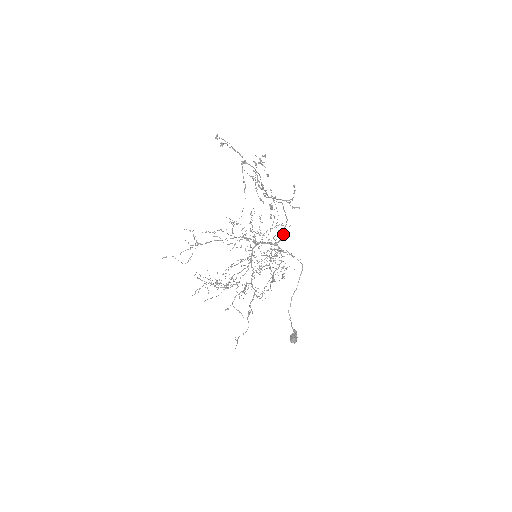
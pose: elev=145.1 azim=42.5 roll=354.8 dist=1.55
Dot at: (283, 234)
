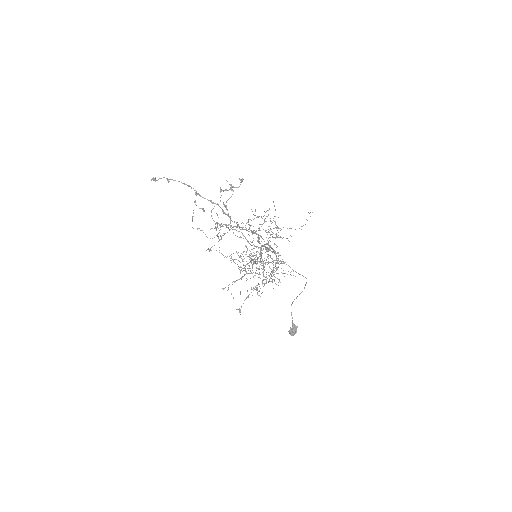
Dot at: (268, 251)
